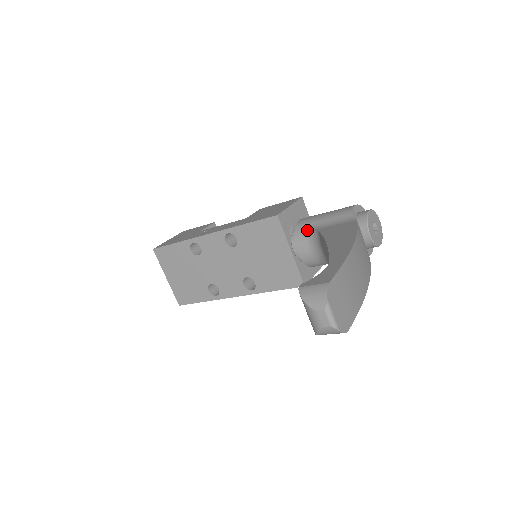
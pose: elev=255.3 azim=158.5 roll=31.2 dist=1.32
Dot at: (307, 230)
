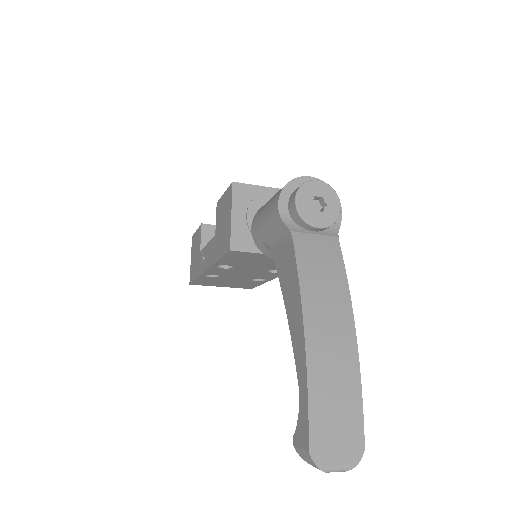
Dot at: (265, 246)
